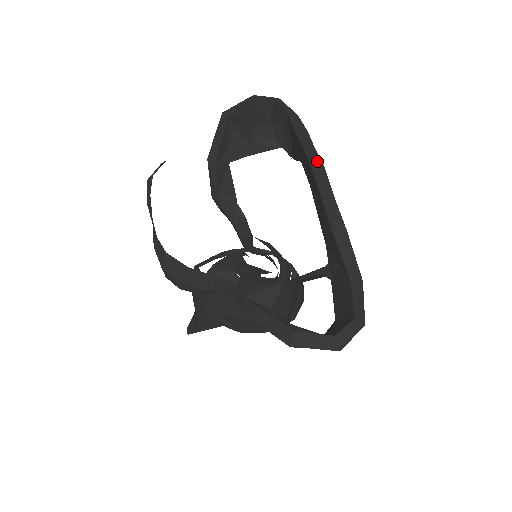
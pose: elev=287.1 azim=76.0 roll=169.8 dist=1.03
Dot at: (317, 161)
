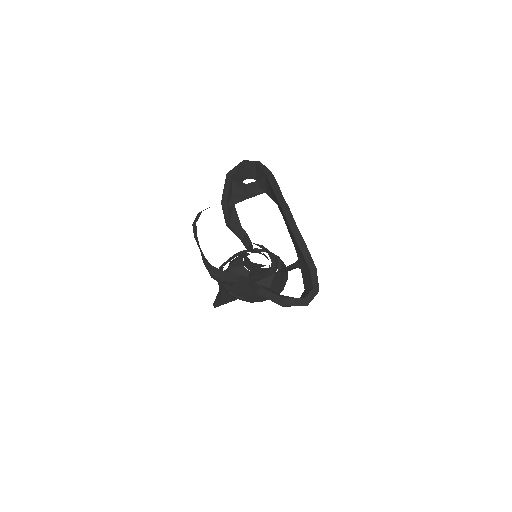
Dot at: (286, 206)
